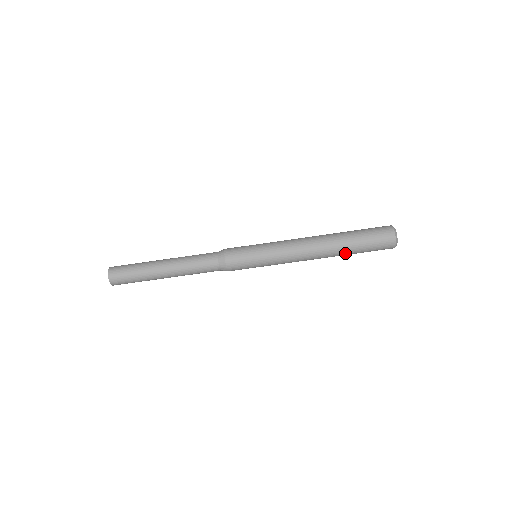
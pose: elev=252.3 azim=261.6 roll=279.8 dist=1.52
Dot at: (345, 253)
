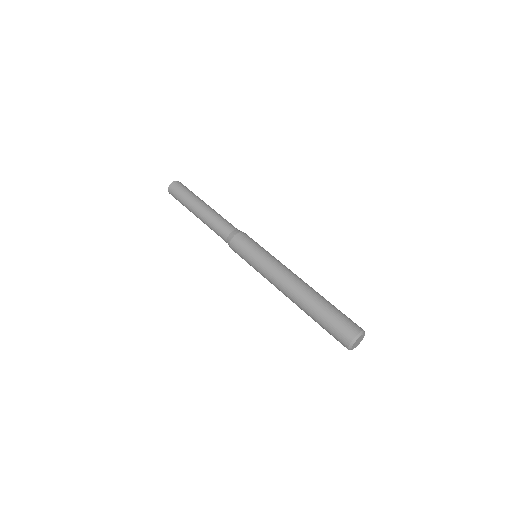
Dot at: (314, 304)
